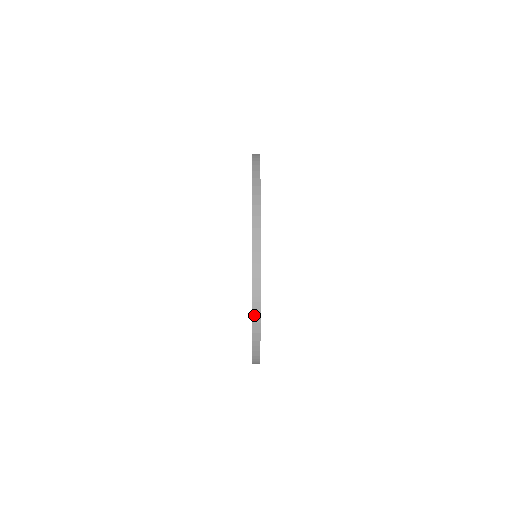
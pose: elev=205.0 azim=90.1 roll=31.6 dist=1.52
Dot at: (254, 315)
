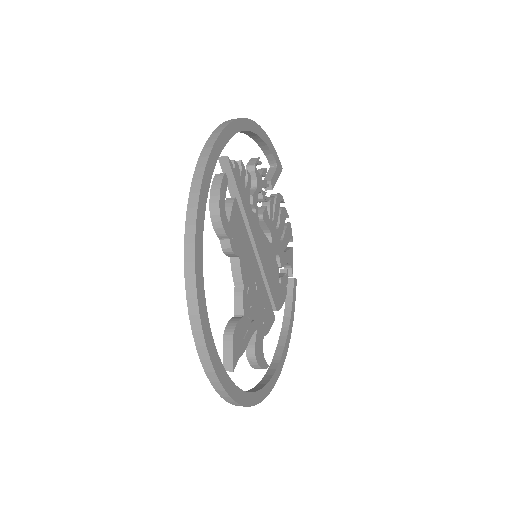
Dot at: (225, 398)
